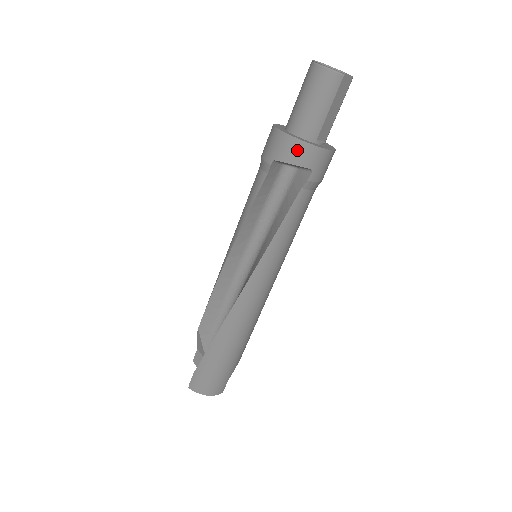
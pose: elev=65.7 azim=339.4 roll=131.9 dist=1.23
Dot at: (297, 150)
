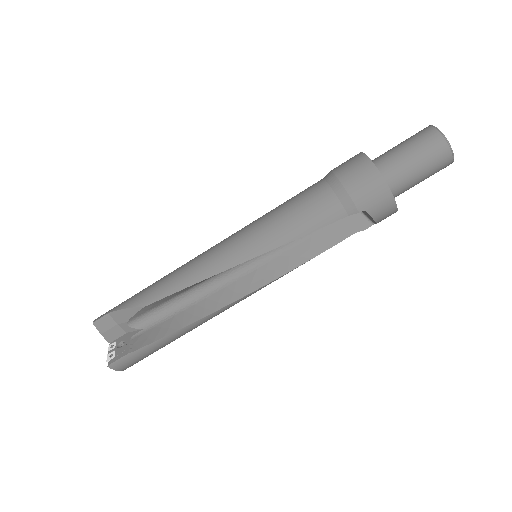
Dot at: (388, 213)
